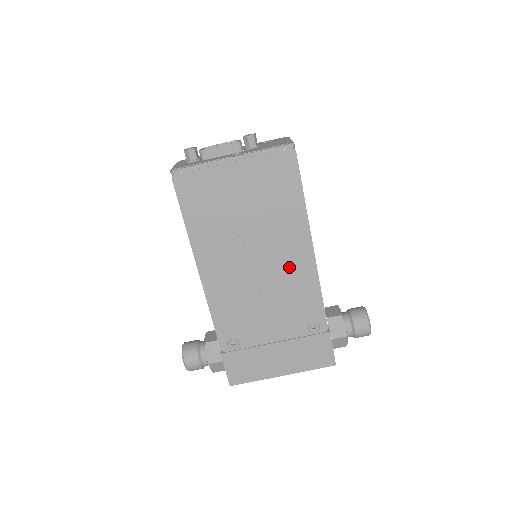
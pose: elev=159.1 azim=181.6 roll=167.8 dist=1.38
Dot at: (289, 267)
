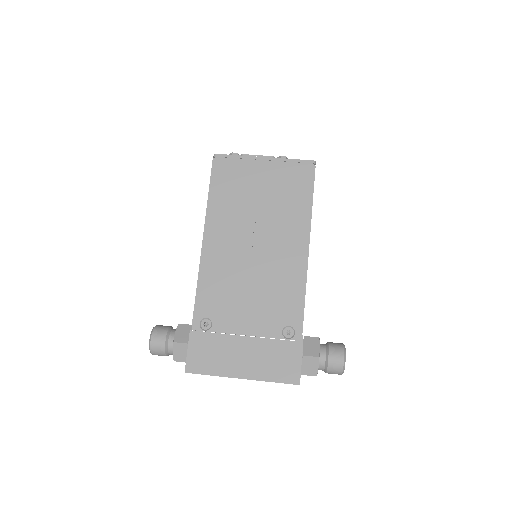
Dot at: (282, 261)
